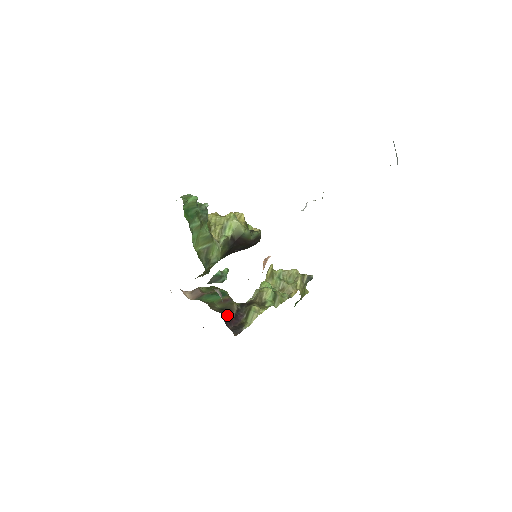
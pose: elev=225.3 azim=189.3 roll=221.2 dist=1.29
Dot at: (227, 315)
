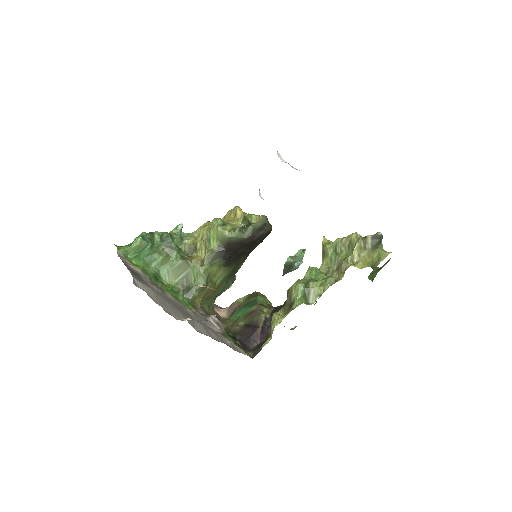
Dot at: (251, 331)
